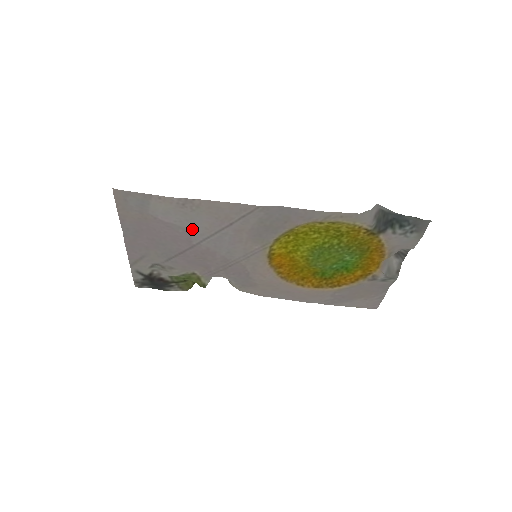
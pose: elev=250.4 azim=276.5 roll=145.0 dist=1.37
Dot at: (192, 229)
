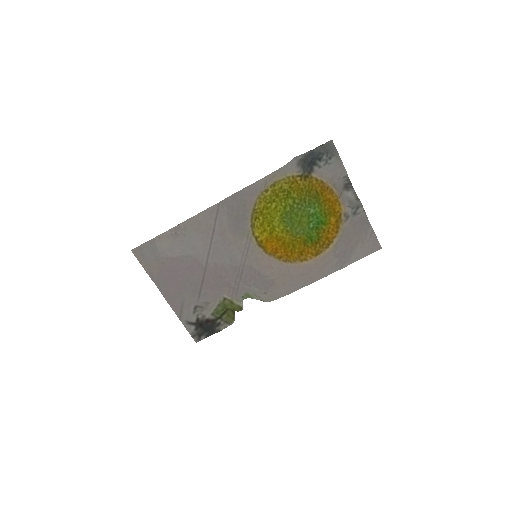
Dot at: (195, 253)
